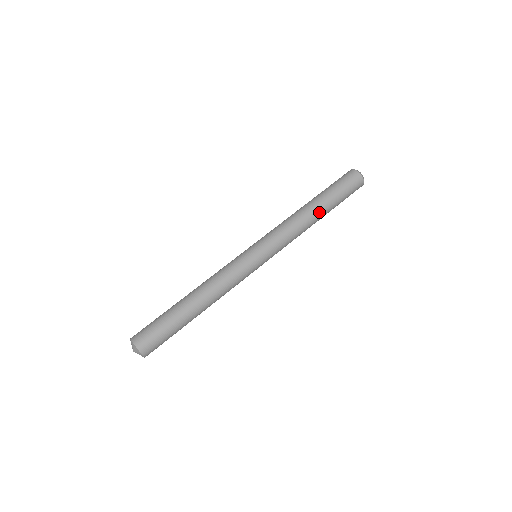
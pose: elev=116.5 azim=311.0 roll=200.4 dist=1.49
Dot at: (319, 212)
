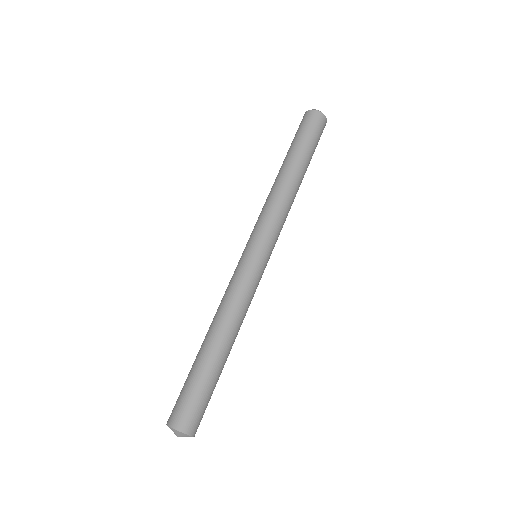
Dot at: (289, 169)
